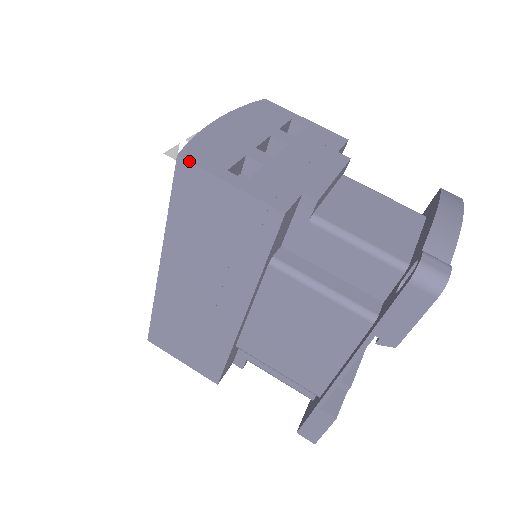
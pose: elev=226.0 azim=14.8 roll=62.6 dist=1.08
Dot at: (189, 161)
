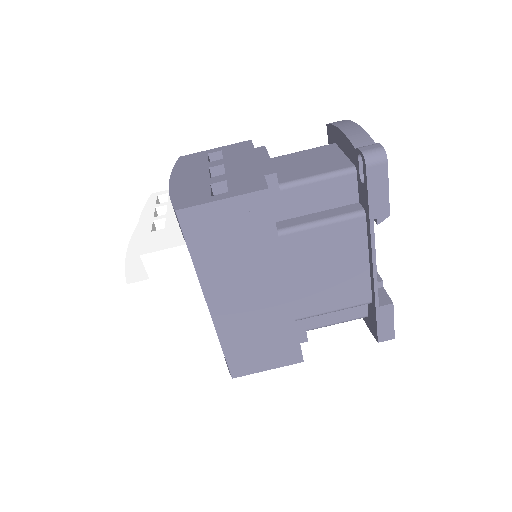
Dot at: (185, 208)
